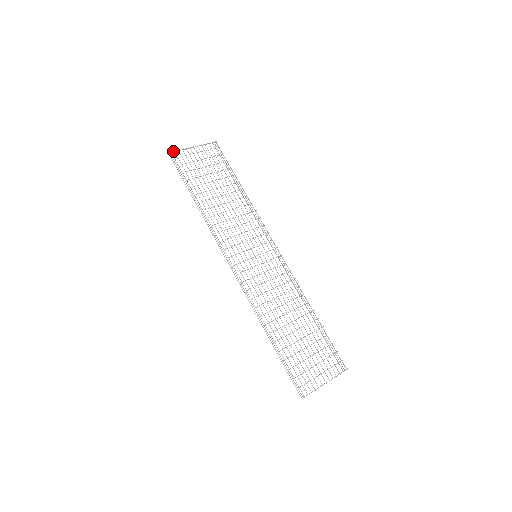
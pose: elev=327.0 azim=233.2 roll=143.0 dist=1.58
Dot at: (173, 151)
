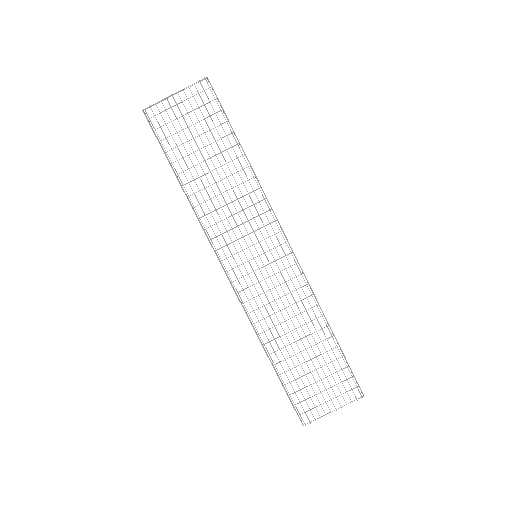
Dot at: (143, 109)
